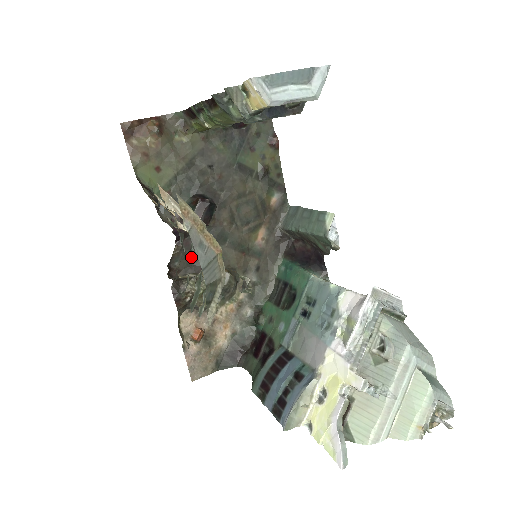
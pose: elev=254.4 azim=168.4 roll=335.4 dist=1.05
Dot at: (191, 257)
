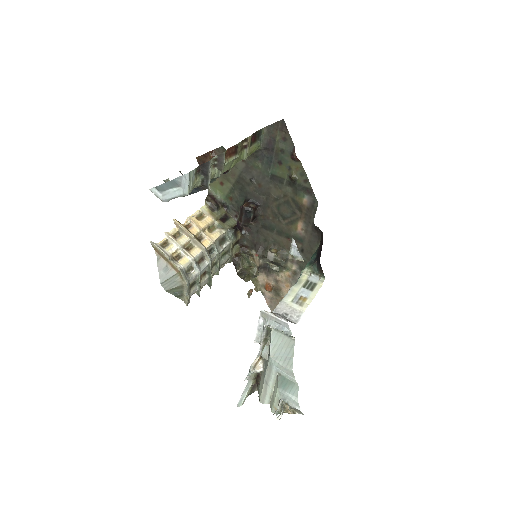
Dot at: (254, 239)
